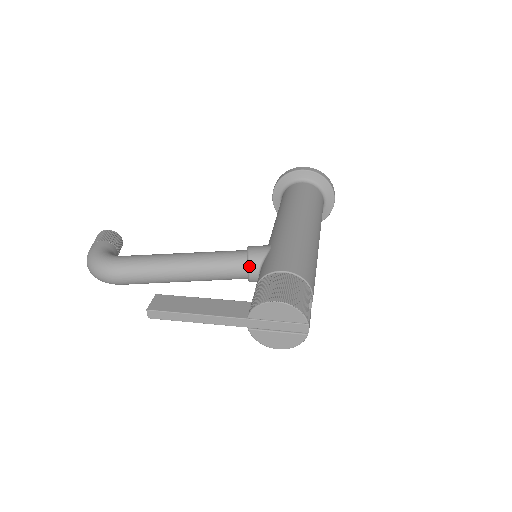
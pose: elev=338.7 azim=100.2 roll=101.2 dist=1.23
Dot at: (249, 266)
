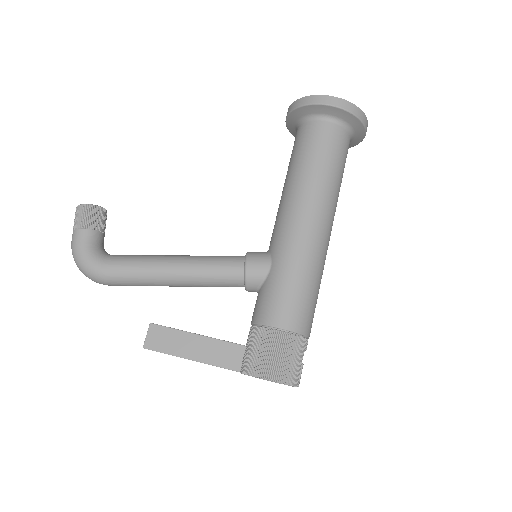
Dot at: (246, 287)
